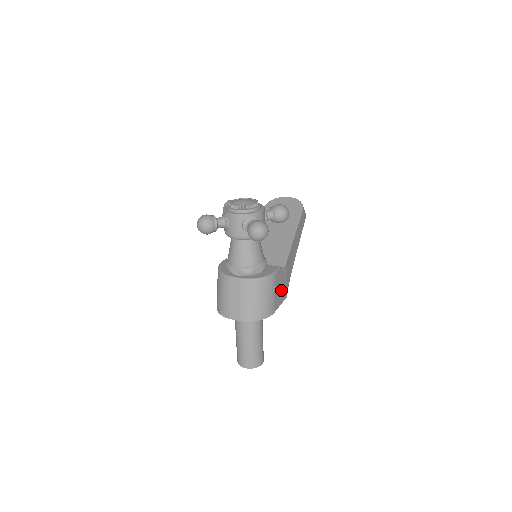
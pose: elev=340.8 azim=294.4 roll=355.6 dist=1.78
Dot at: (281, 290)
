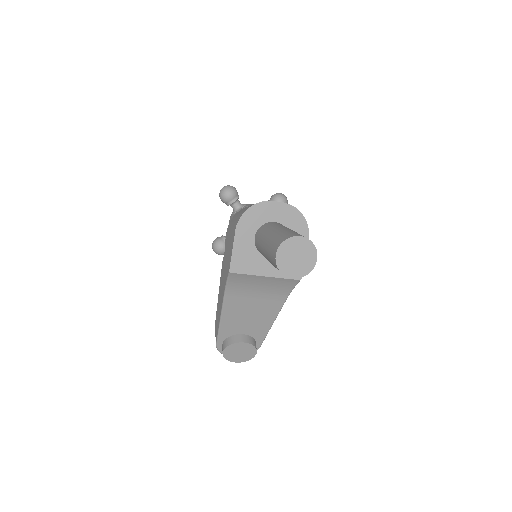
Dot at: occluded
